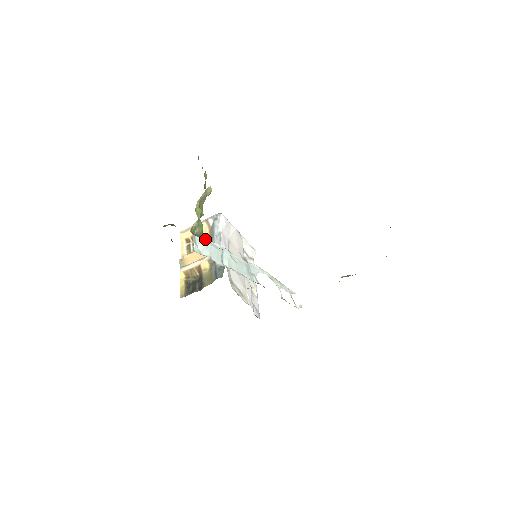
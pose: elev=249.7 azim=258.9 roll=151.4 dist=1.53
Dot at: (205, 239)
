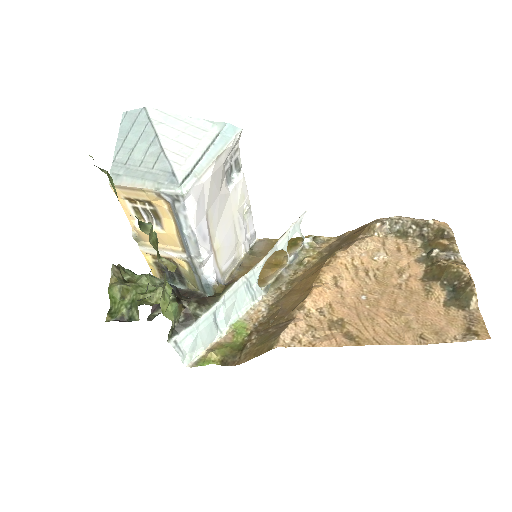
Dot at: (189, 329)
